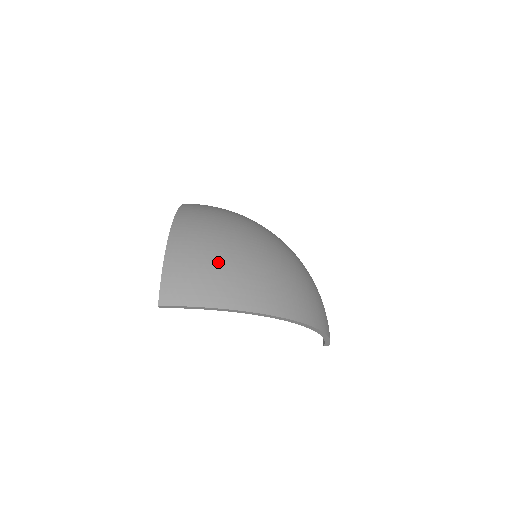
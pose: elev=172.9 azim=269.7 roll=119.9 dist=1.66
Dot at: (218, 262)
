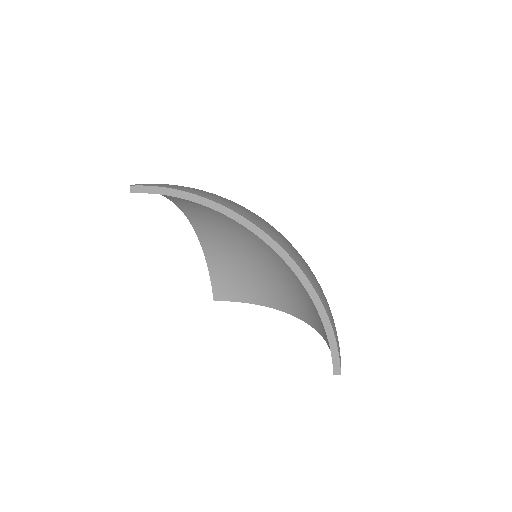
Dot at: occluded
